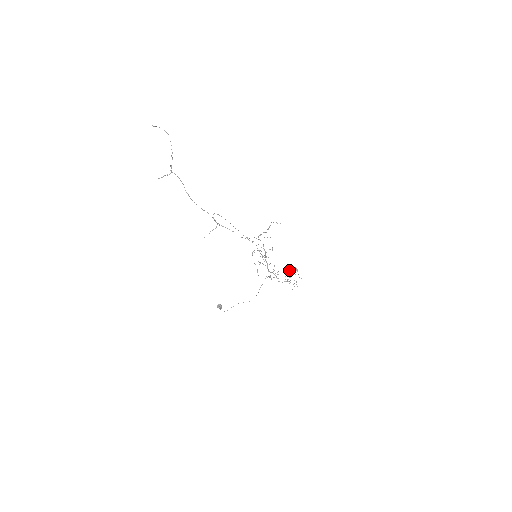
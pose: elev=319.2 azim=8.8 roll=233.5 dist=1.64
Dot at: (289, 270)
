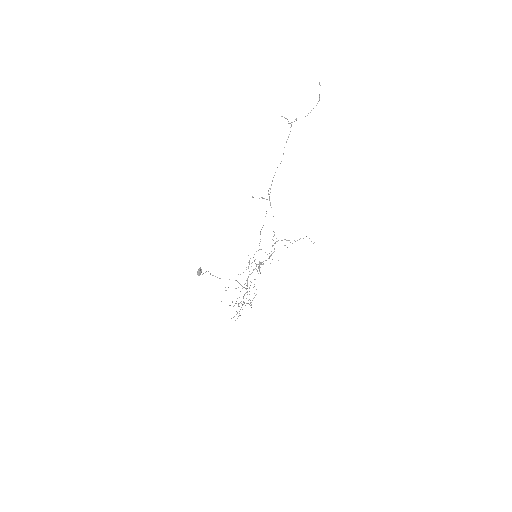
Dot at: occluded
